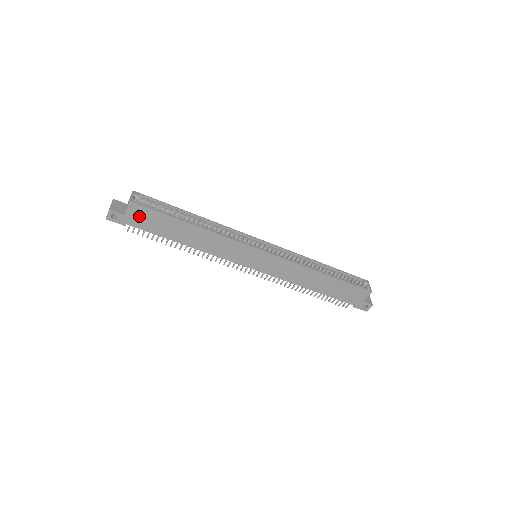
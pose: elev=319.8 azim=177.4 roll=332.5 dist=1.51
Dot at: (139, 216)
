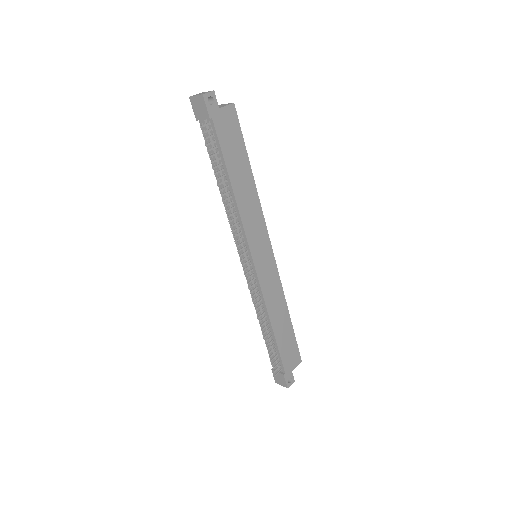
Dot at: (227, 123)
